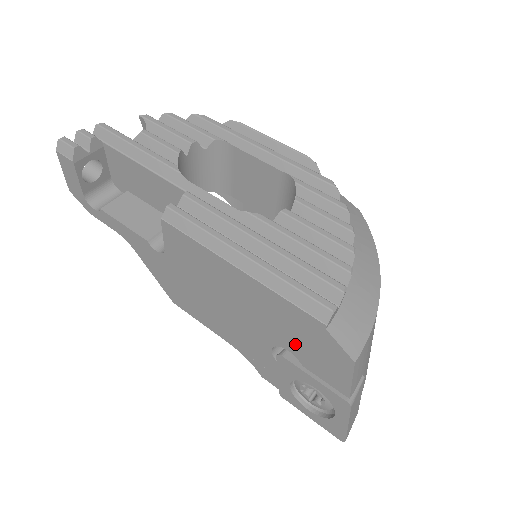
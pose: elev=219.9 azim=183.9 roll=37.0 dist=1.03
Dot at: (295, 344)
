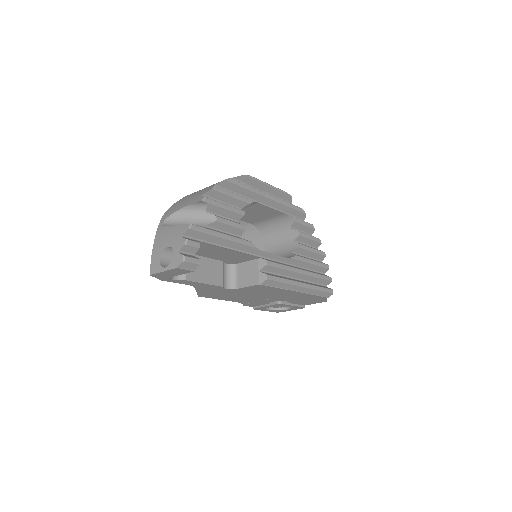
Dot at: (296, 300)
